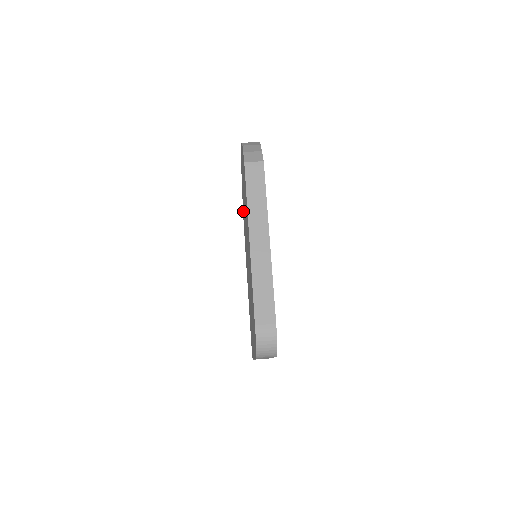
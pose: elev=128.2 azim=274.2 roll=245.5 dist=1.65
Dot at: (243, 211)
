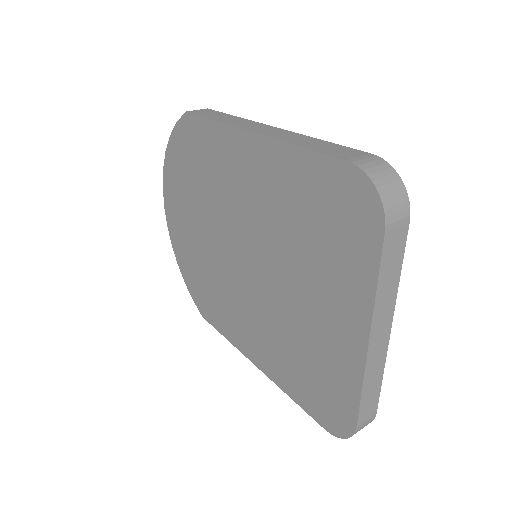
Dot at: (197, 287)
